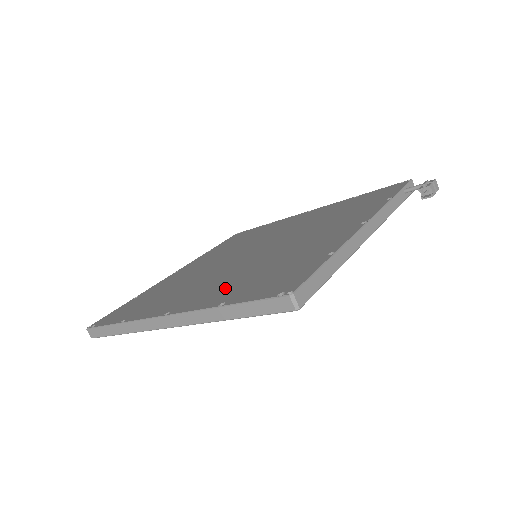
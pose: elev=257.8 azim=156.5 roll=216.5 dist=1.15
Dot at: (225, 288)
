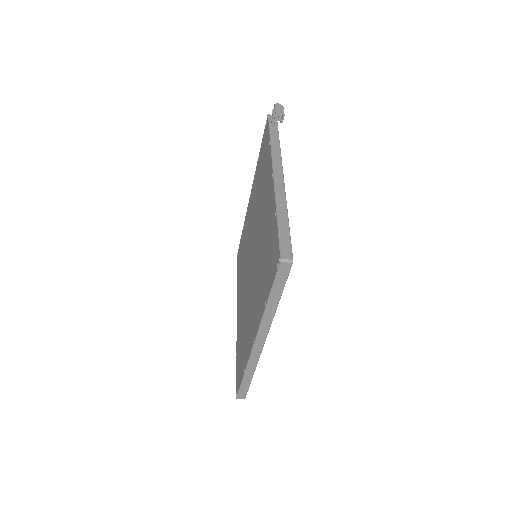
Dot at: (260, 294)
